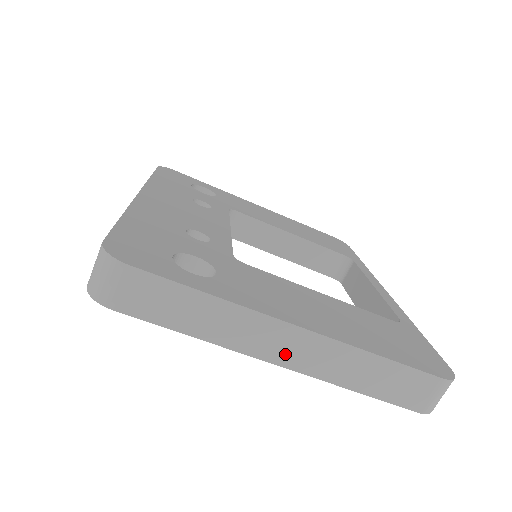
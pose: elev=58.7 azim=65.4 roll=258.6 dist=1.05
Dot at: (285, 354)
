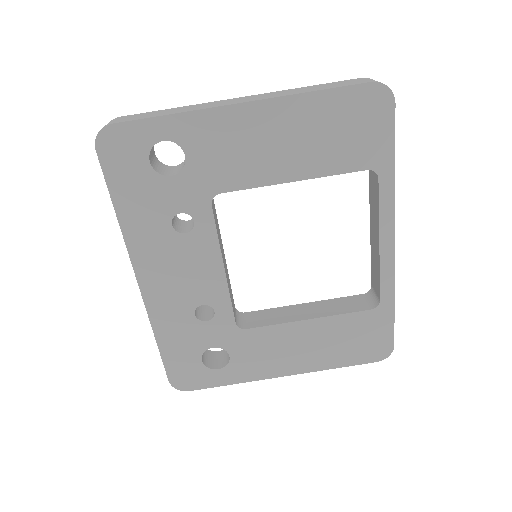
Dot at: (242, 101)
